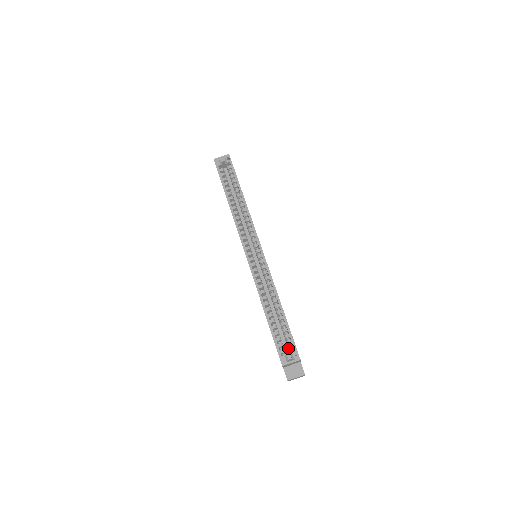
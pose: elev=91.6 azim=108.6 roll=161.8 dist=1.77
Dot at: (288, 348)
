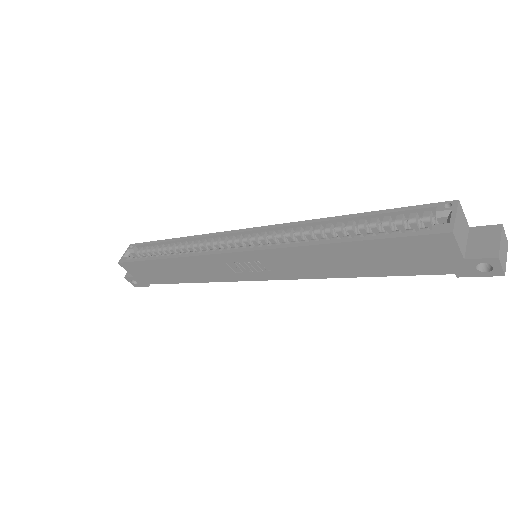
Dot at: (424, 224)
